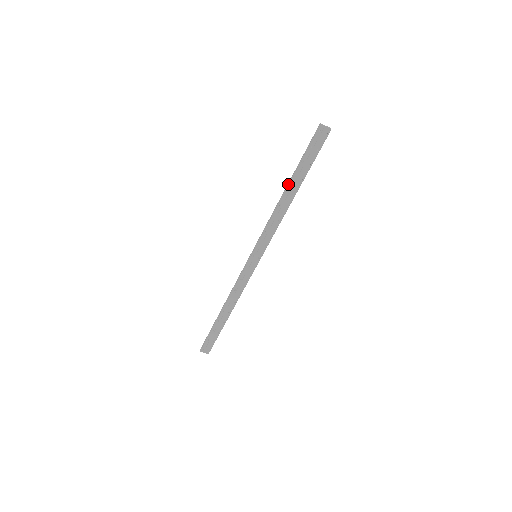
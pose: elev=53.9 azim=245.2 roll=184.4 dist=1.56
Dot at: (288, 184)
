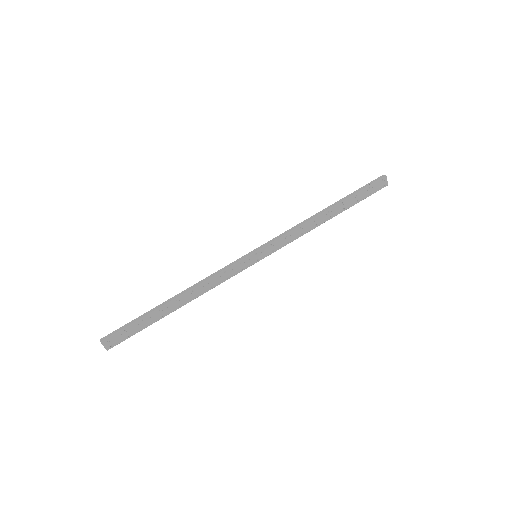
Dot at: (333, 205)
